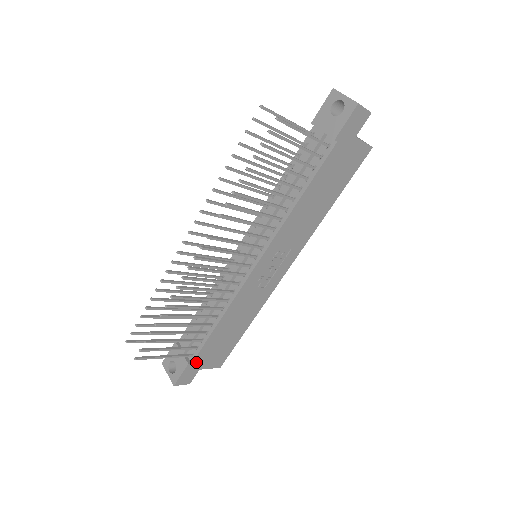
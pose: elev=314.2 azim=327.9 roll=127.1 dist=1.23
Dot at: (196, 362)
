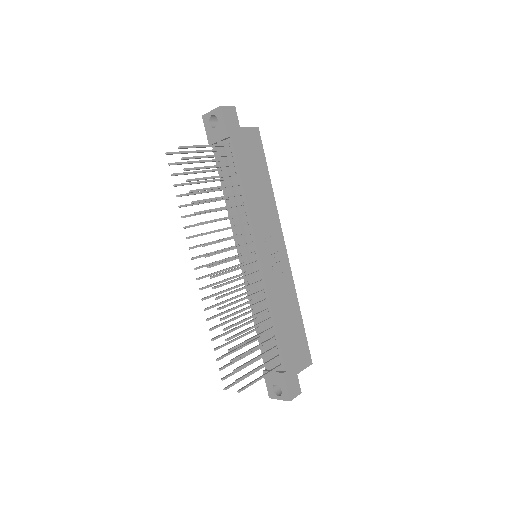
Dot at: (288, 368)
